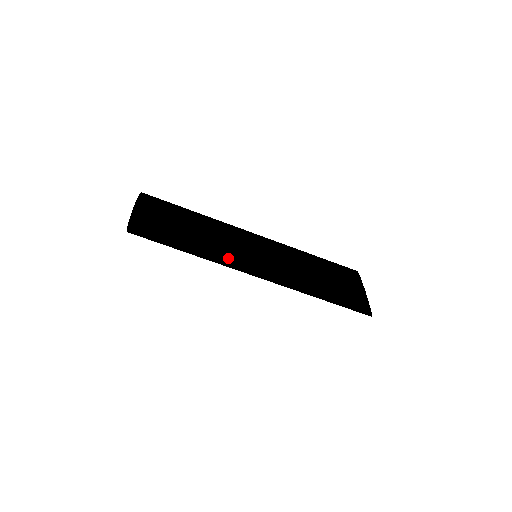
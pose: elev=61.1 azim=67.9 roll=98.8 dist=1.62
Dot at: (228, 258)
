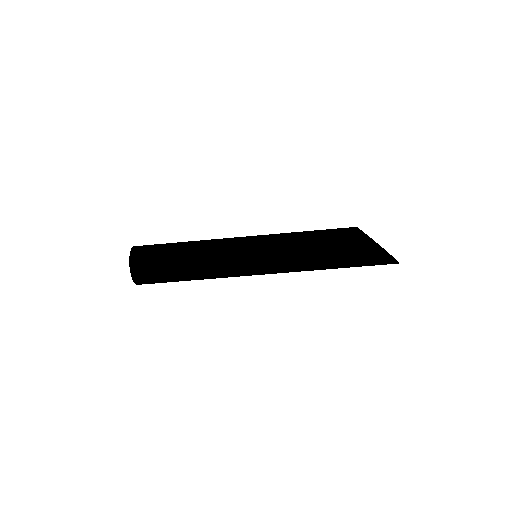
Dot at: (226, 260)
